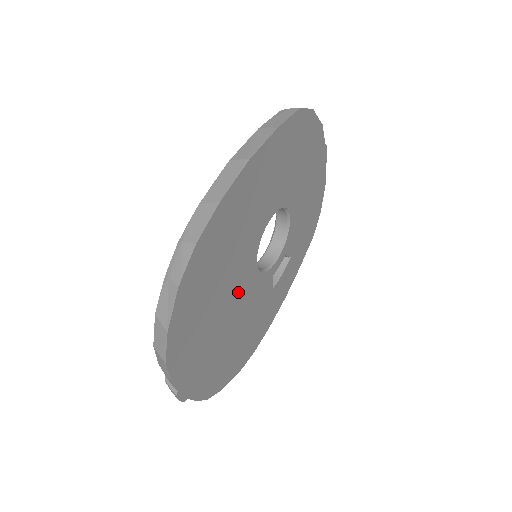
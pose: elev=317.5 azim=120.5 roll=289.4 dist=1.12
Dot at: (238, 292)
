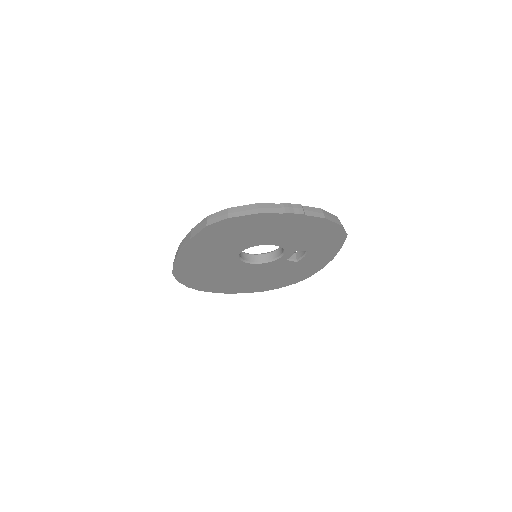
Dot at: (241, 272)
